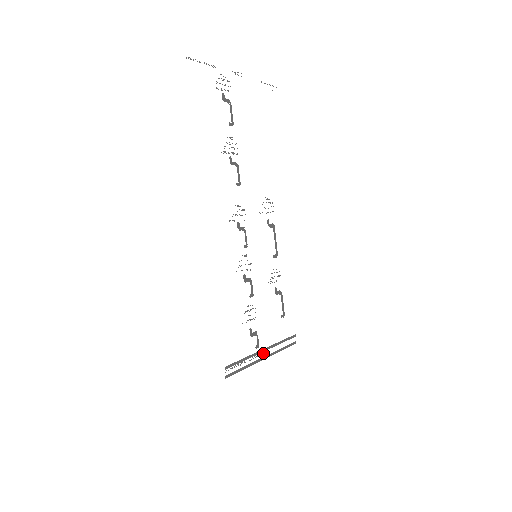
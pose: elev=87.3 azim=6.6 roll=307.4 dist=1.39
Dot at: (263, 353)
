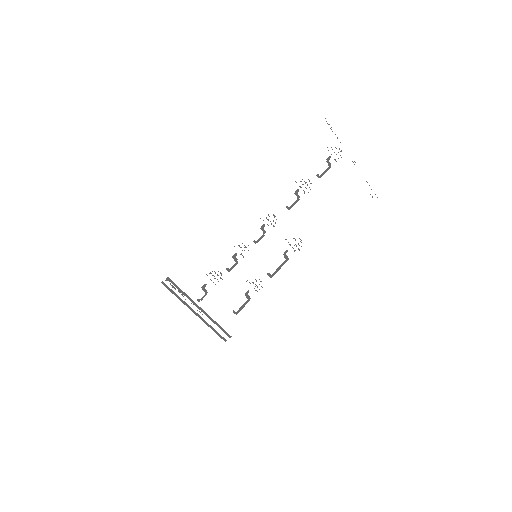
Dot at: occluded
